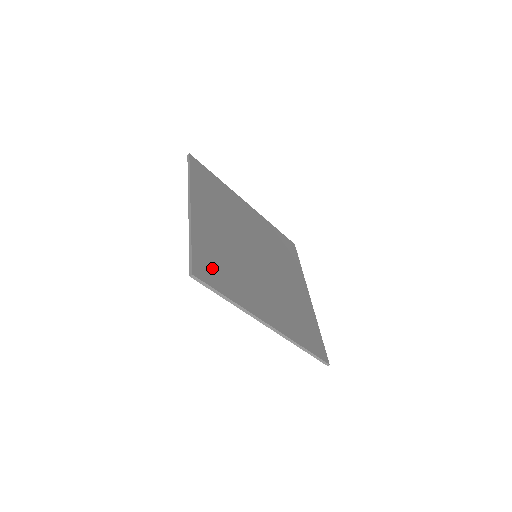
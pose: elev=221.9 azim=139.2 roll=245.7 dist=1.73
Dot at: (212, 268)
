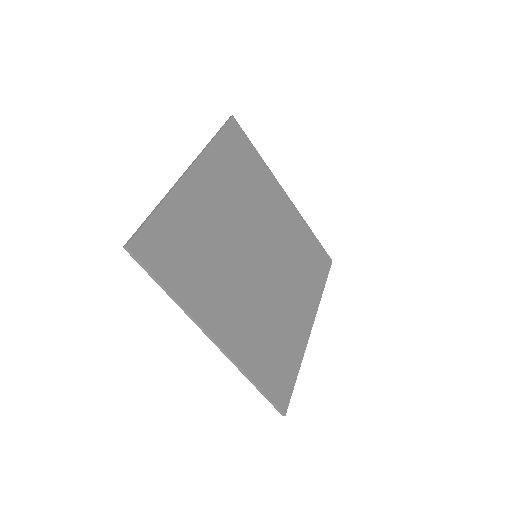
Dot at: (167, 248)
